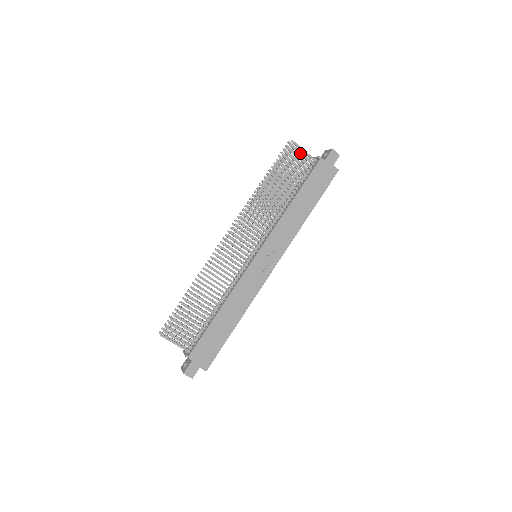
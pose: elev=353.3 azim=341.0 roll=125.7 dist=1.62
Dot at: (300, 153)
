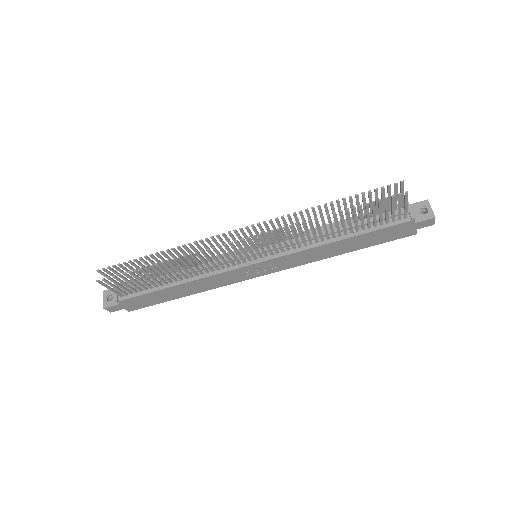
Dot at: (400, 205)
